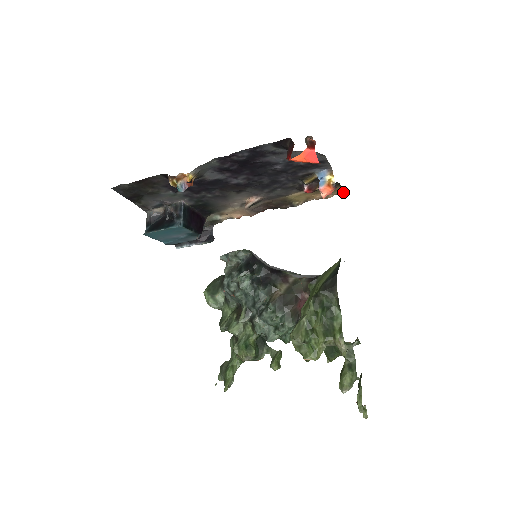
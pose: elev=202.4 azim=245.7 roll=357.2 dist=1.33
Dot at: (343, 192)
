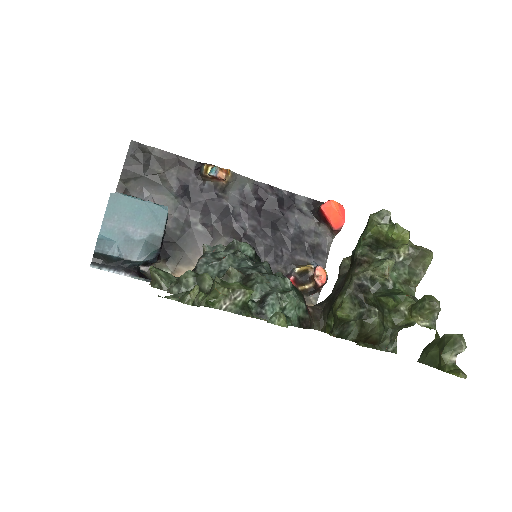
Dot at: occluded
